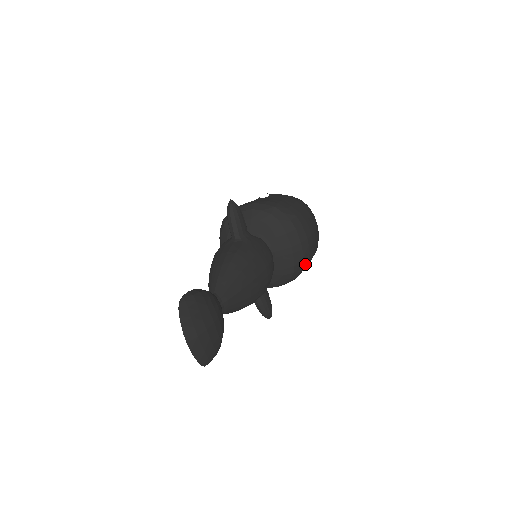
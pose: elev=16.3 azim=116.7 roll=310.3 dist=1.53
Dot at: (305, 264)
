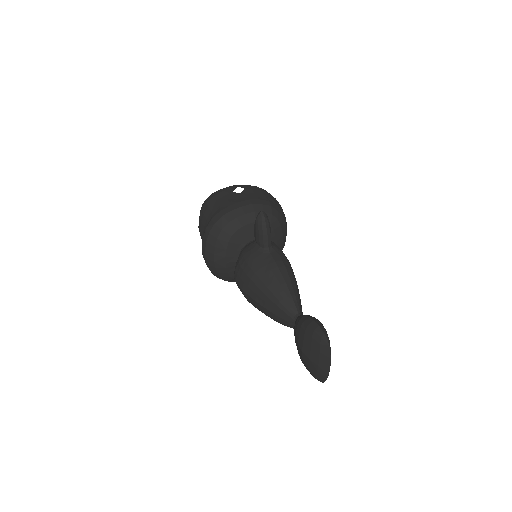
Dot at: occluded
